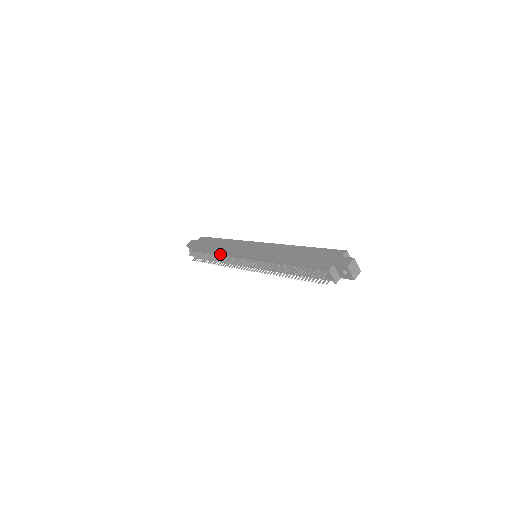
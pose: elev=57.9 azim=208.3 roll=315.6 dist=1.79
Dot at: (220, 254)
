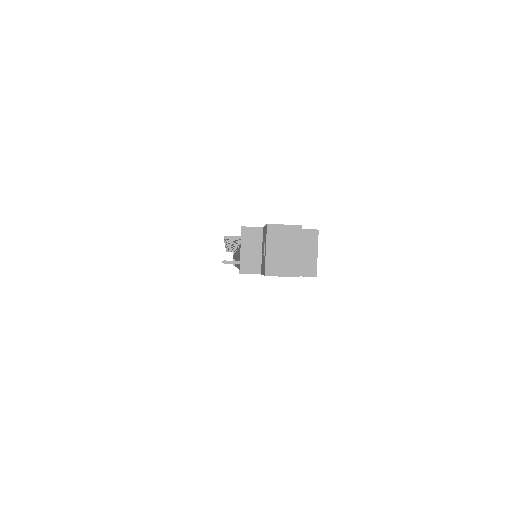
Dot at: occluded
